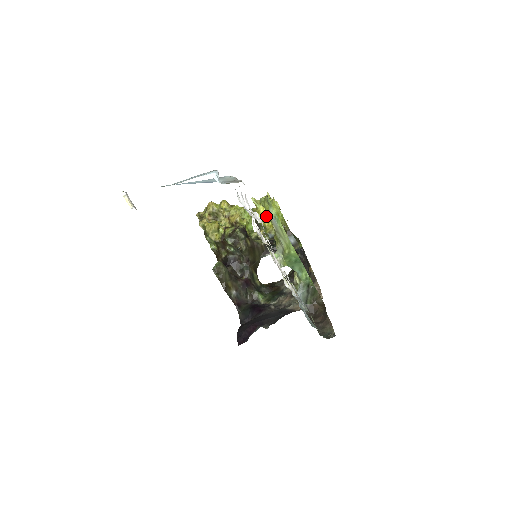
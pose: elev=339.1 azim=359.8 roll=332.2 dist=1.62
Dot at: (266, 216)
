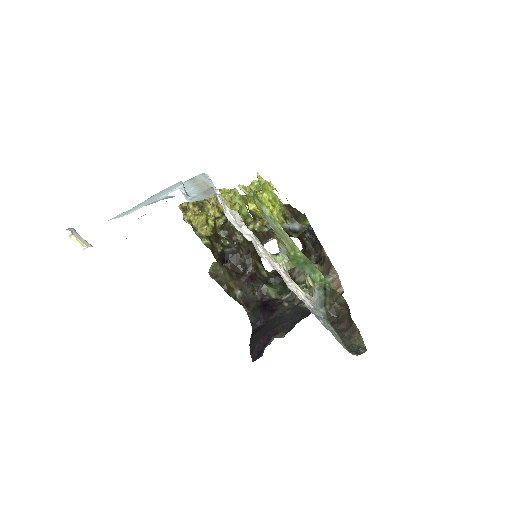
Dot at: occluded
